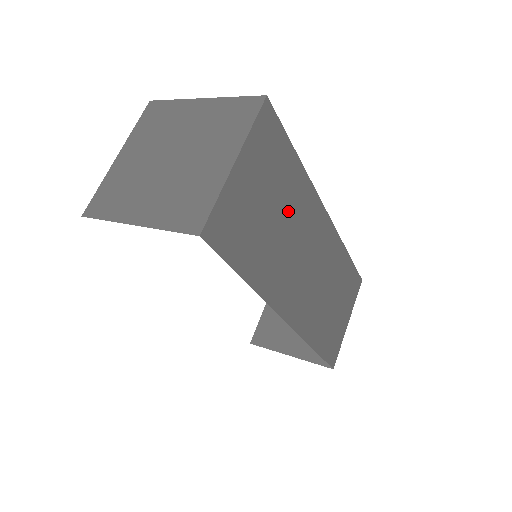
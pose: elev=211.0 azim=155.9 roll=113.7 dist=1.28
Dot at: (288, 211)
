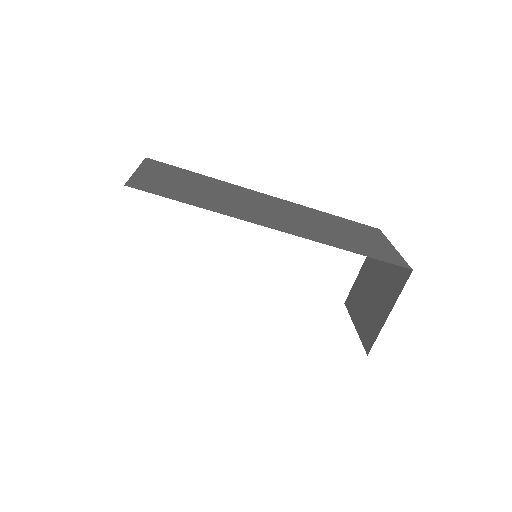
Dot at: (214, 189)
